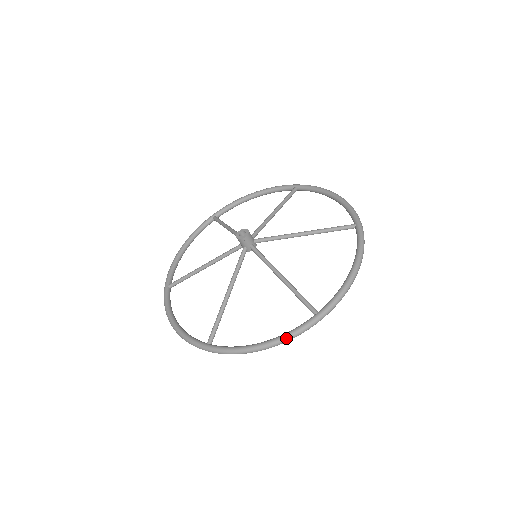
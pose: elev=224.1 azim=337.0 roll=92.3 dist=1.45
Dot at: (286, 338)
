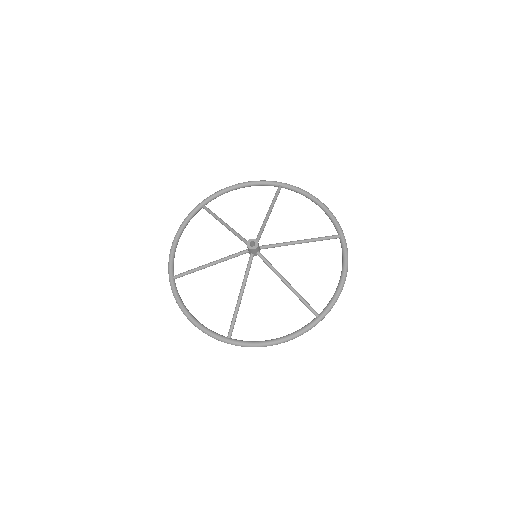
Dot at: (201, 330)
